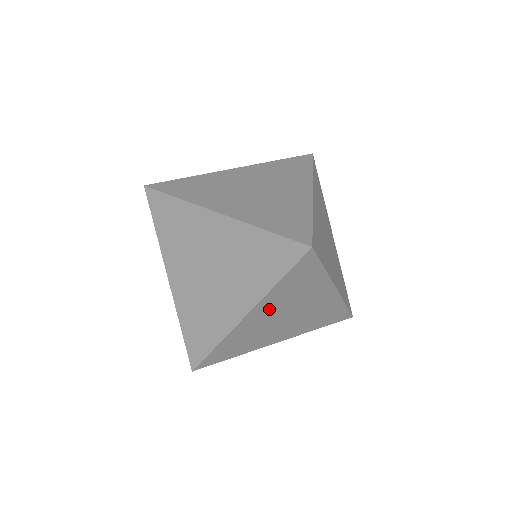
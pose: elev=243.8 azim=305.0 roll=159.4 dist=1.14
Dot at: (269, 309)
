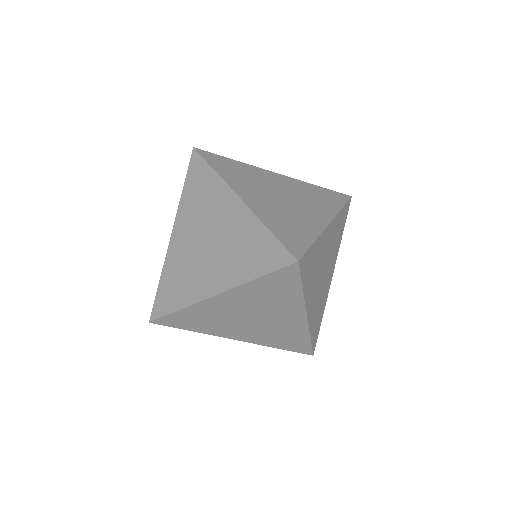
Dot at: (239, 301)
